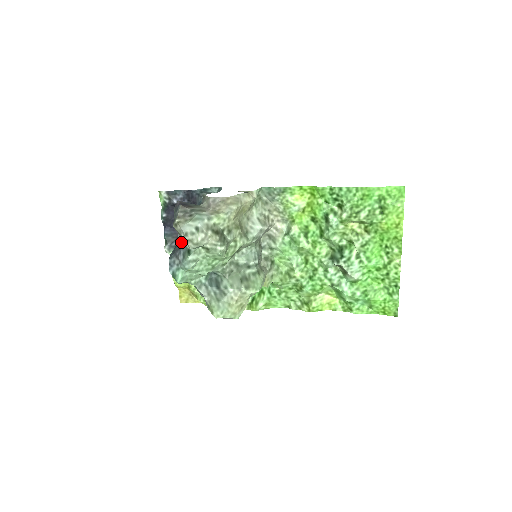
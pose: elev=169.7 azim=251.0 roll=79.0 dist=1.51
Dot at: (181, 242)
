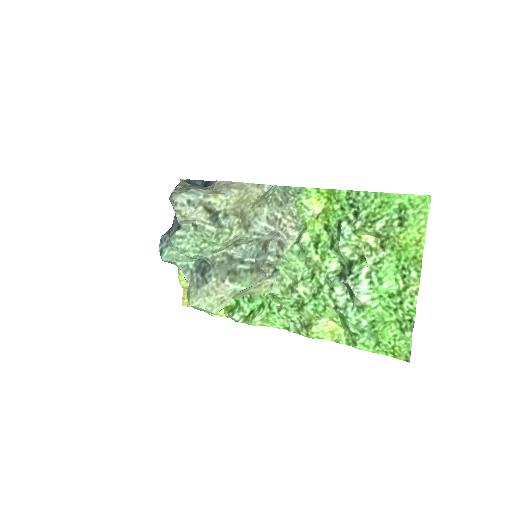
Dot at: (176, 218)
